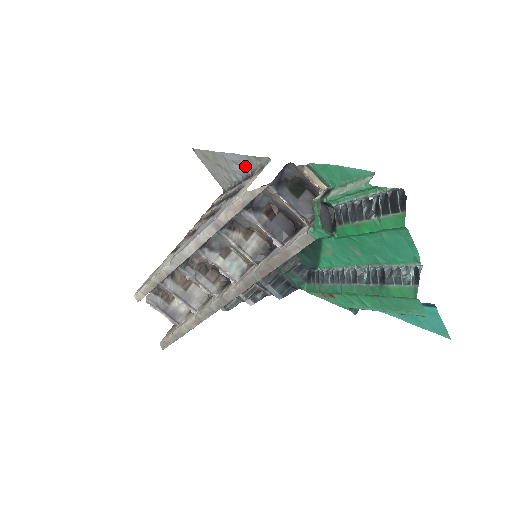
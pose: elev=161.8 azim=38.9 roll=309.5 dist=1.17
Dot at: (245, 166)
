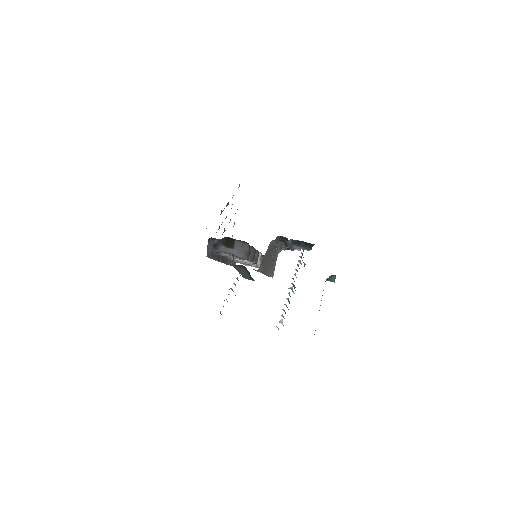
Dot at: occluded
